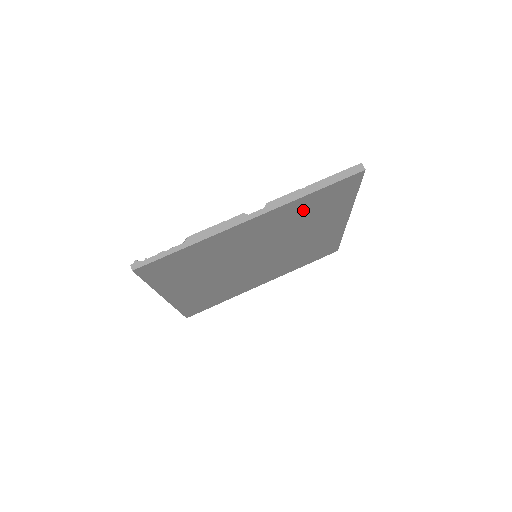
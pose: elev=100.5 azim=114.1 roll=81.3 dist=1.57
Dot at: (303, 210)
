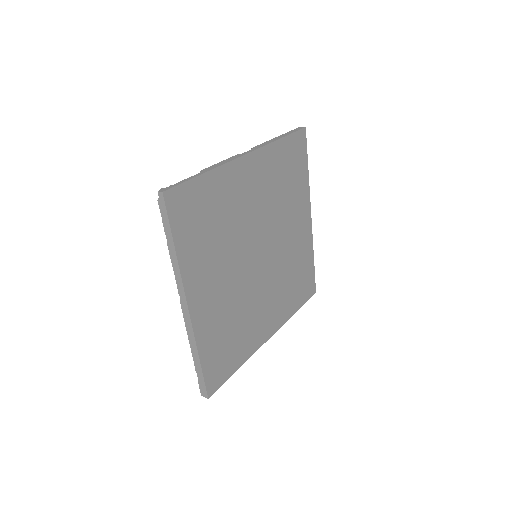
Dot at: (279, 169)
